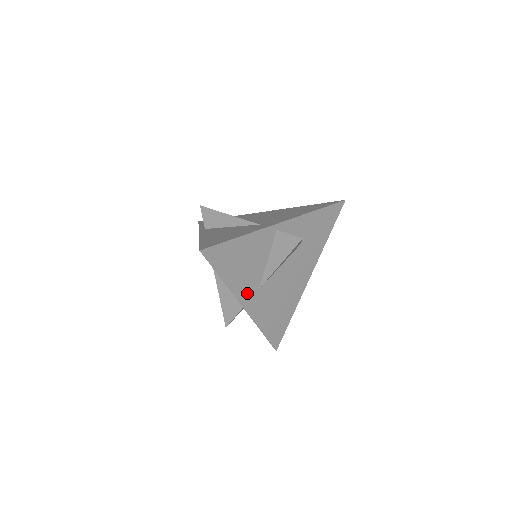
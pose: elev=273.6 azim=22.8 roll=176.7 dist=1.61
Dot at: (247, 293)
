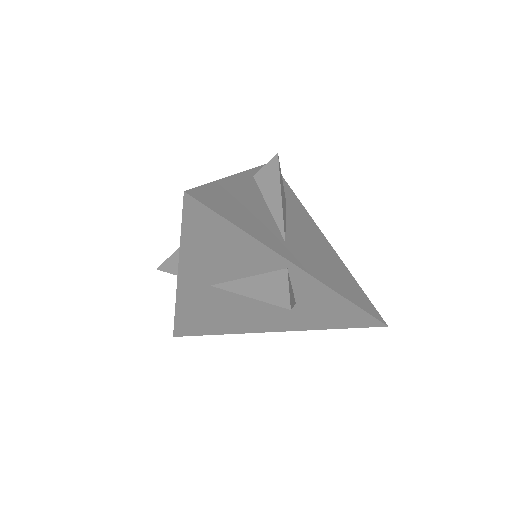
Dot at: (195, 275)
